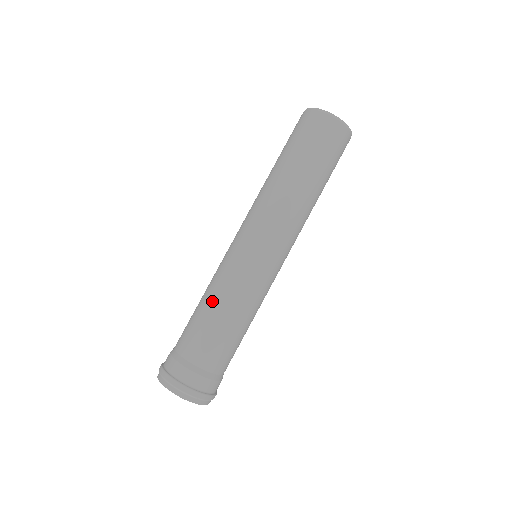
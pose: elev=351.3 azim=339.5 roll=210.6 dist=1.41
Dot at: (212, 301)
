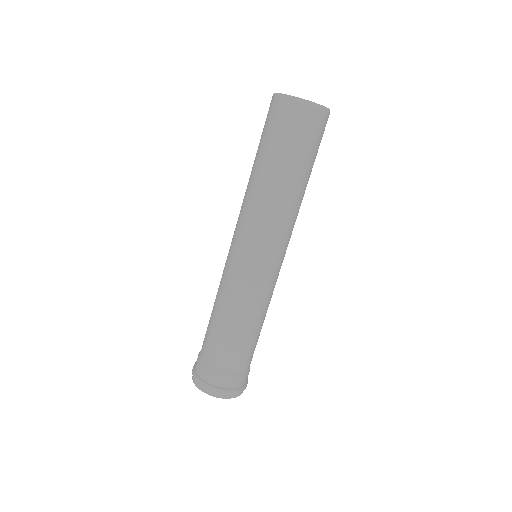
Dot at: (215, 303)
